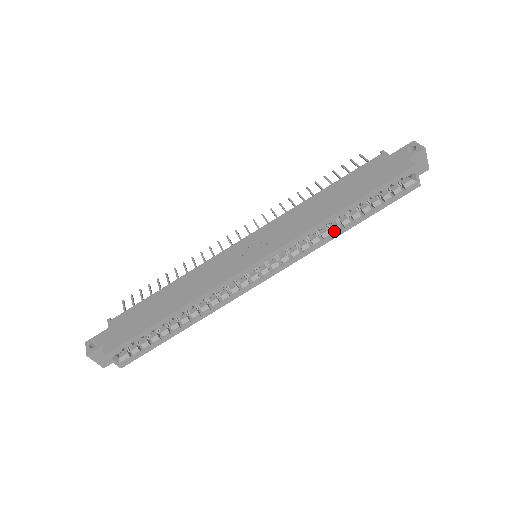
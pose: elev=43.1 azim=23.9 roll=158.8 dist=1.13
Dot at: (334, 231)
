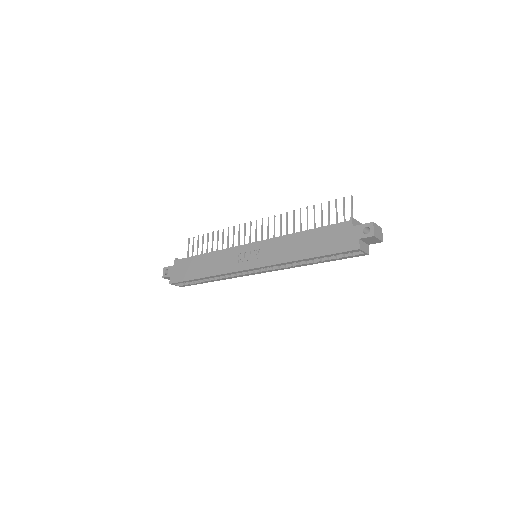
Dot at: (302, 264)
